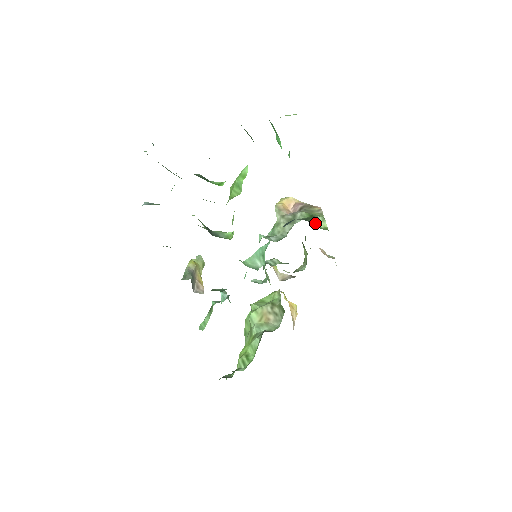
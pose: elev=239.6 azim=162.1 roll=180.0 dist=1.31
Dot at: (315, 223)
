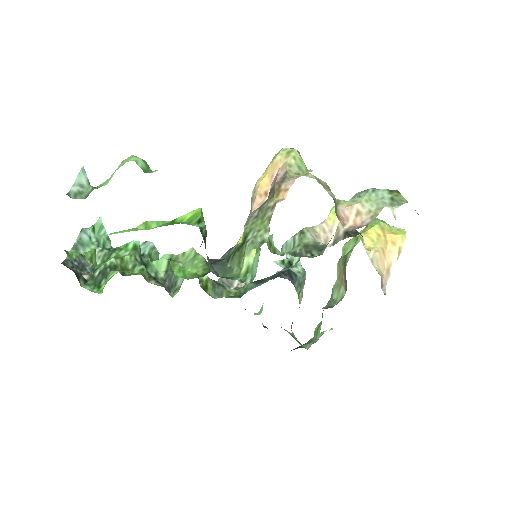
Dot at: (236, 263)
